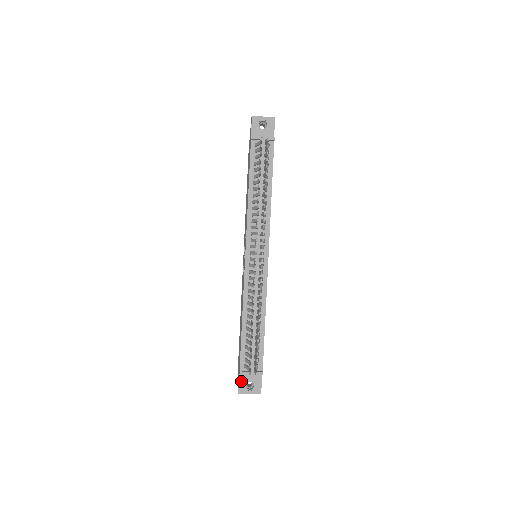
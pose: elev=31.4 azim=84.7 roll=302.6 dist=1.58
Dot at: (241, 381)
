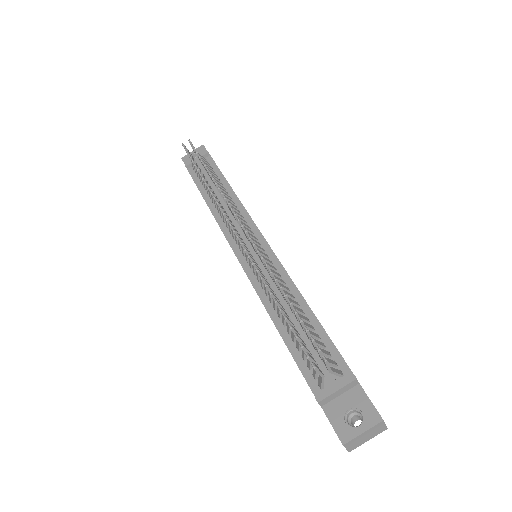
Dot at: (333, 419)
